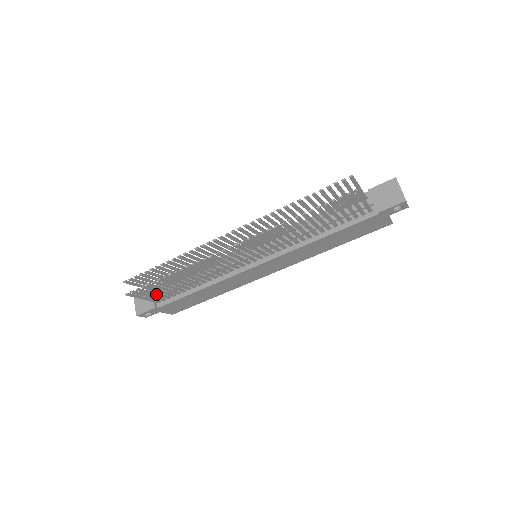
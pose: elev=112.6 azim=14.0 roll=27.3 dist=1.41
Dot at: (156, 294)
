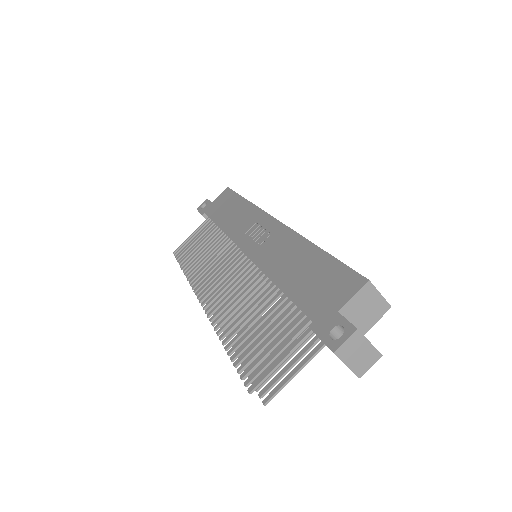
Dot at: occluded
